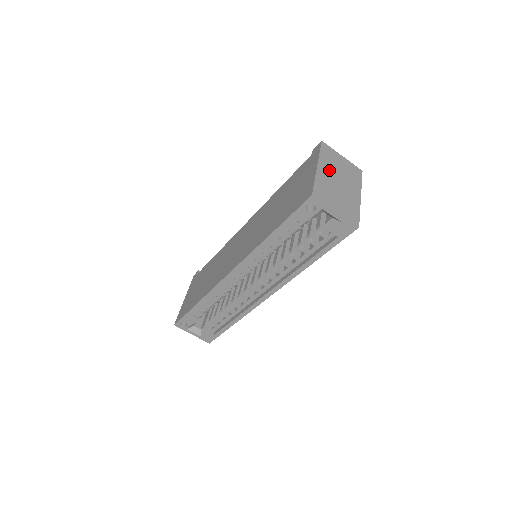
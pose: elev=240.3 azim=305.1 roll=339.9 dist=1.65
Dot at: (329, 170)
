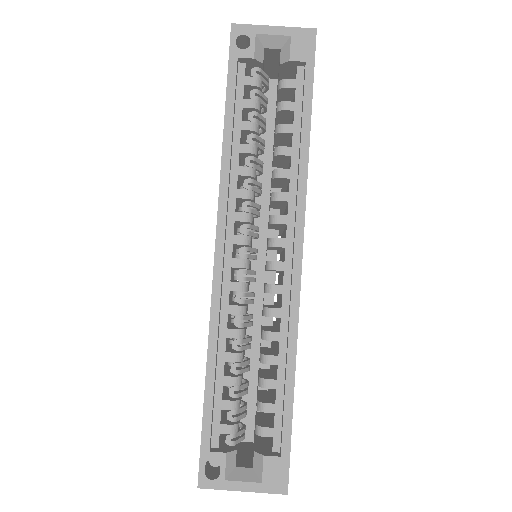
Dot at: occluded
